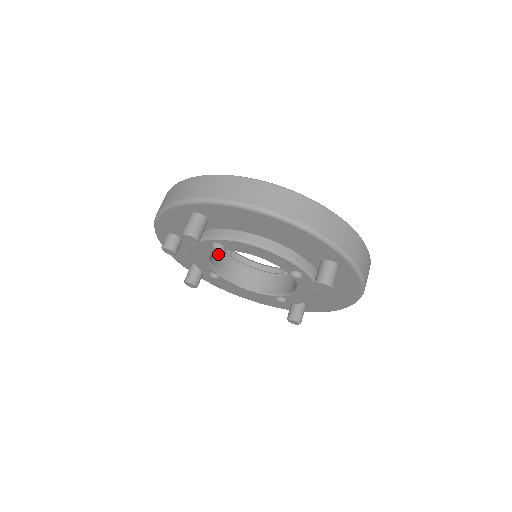
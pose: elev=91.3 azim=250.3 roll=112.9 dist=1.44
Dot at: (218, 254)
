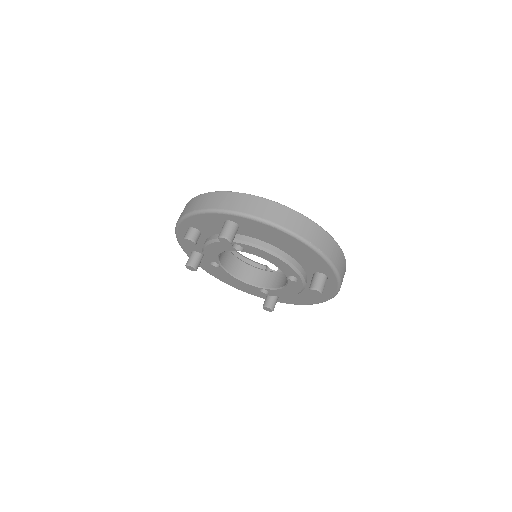
Dot at: occluded
